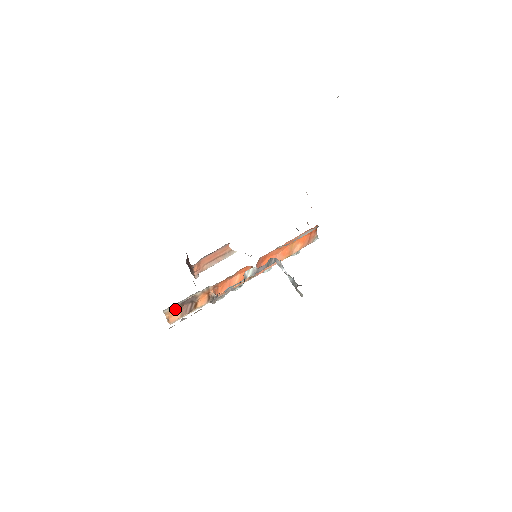
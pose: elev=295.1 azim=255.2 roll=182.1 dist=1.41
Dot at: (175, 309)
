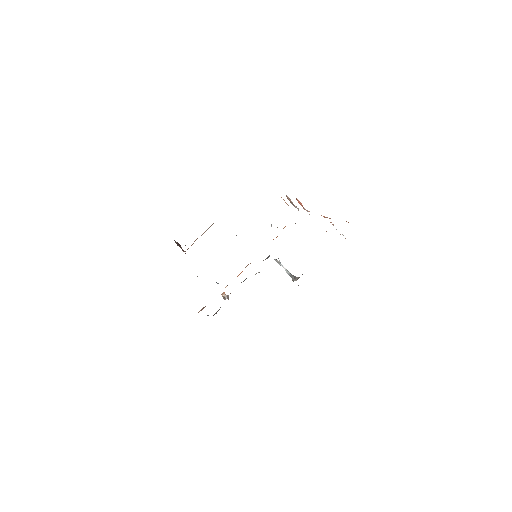
Dot at: occluded
